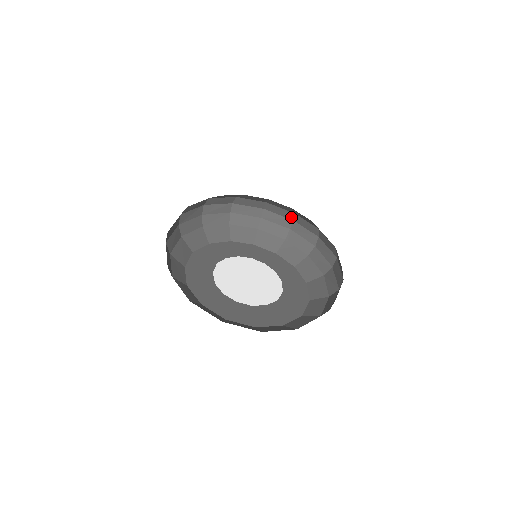
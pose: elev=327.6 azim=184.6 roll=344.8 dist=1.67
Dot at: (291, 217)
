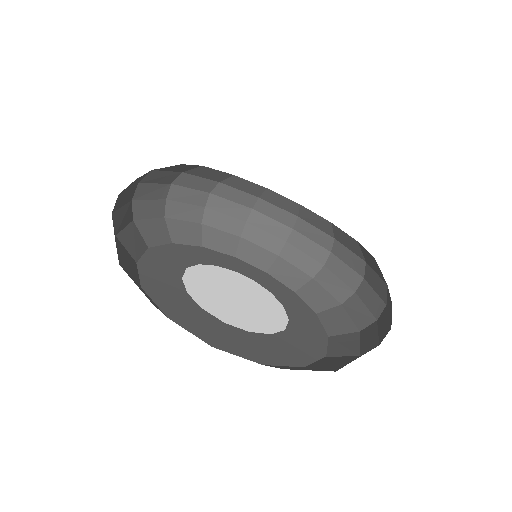
Dot at: (291, 223)
